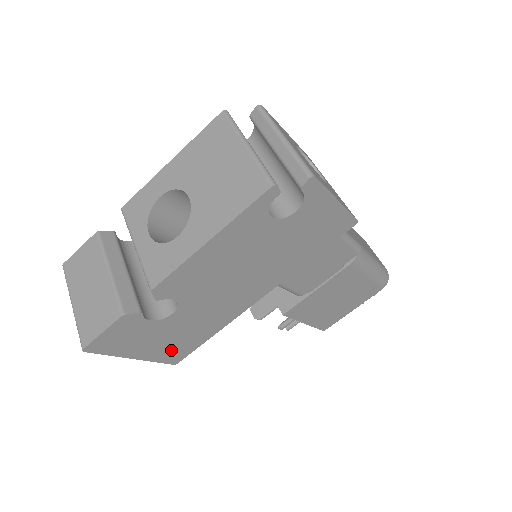
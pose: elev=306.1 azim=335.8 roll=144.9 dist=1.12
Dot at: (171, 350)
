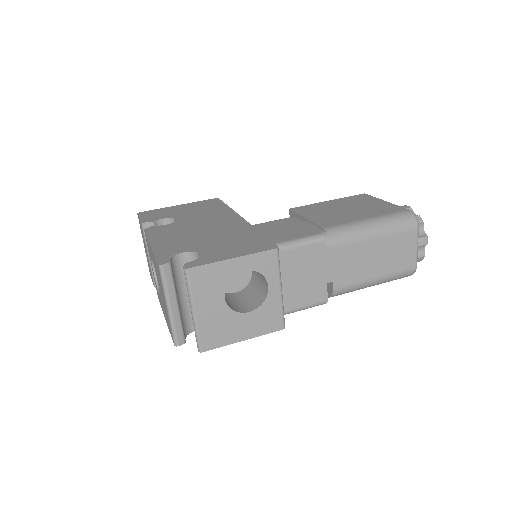
Dot at: occluded
